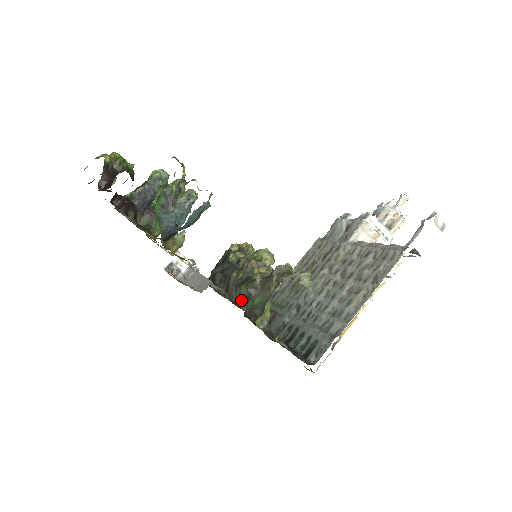
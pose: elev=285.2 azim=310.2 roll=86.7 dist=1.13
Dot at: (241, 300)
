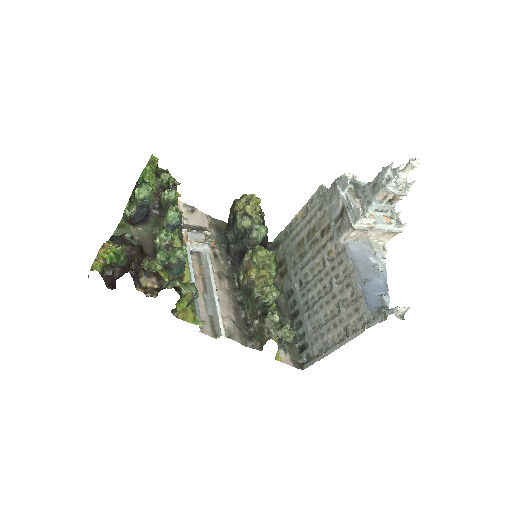
Dot at: (250, 310)
